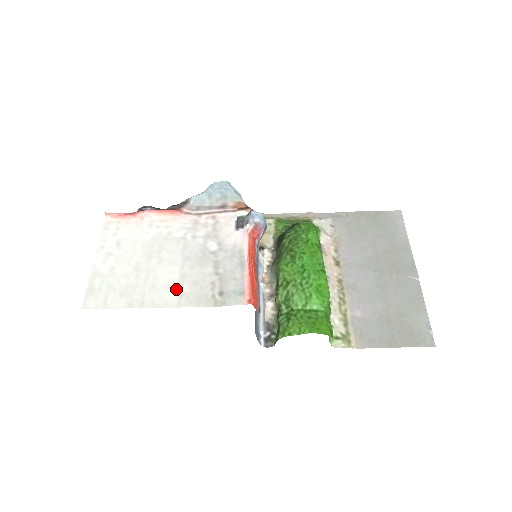
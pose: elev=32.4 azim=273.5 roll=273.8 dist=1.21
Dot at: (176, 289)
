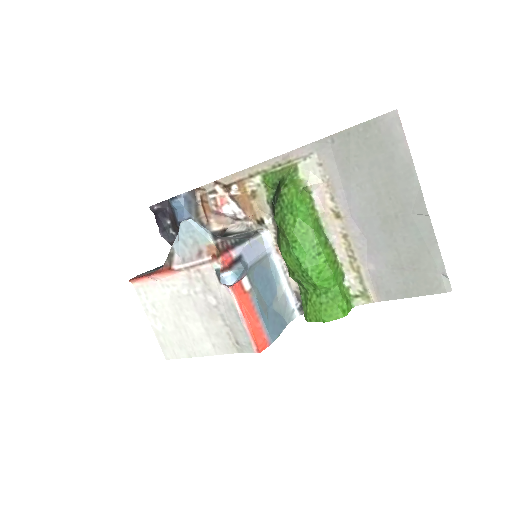
Dot at: (208, 341)
